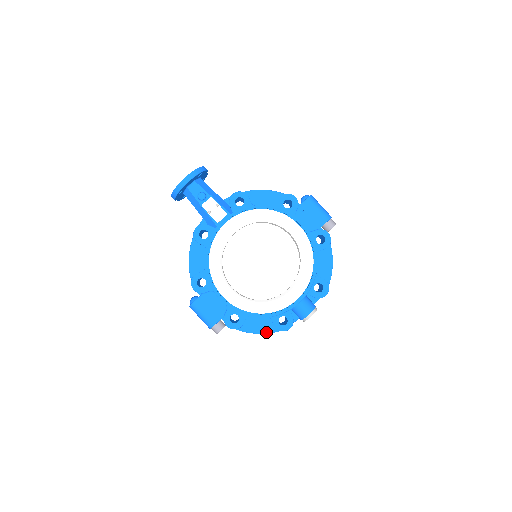
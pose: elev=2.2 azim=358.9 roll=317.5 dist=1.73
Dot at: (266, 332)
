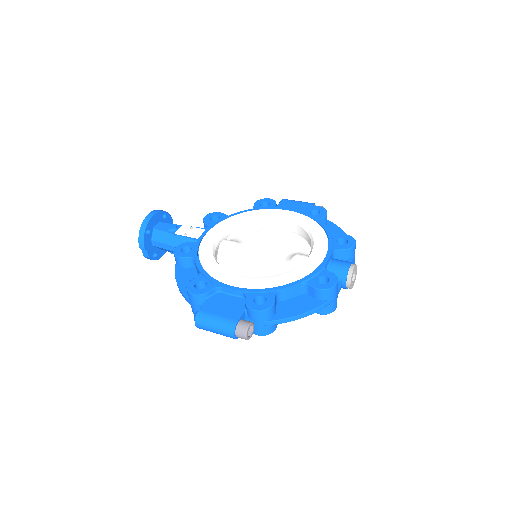
Dot at: (311, 309)
